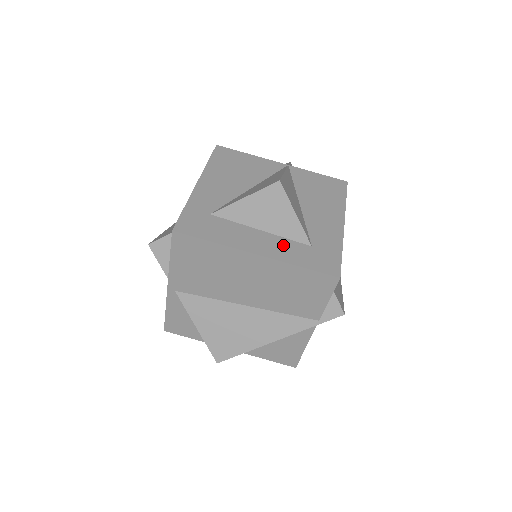
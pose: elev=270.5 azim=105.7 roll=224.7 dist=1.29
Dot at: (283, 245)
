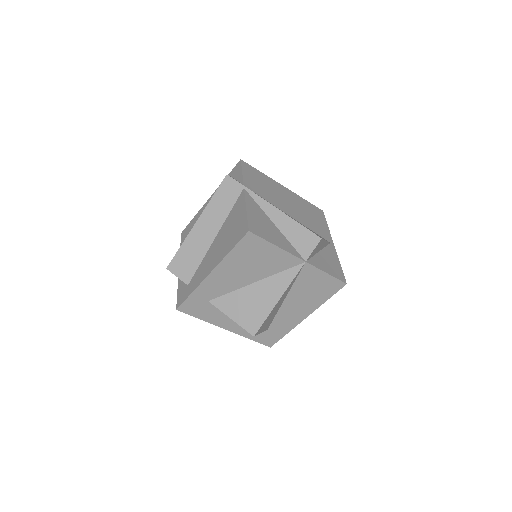
Dot at: occluded
